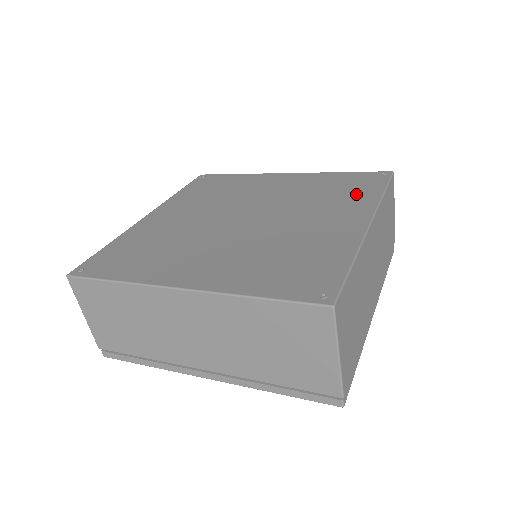
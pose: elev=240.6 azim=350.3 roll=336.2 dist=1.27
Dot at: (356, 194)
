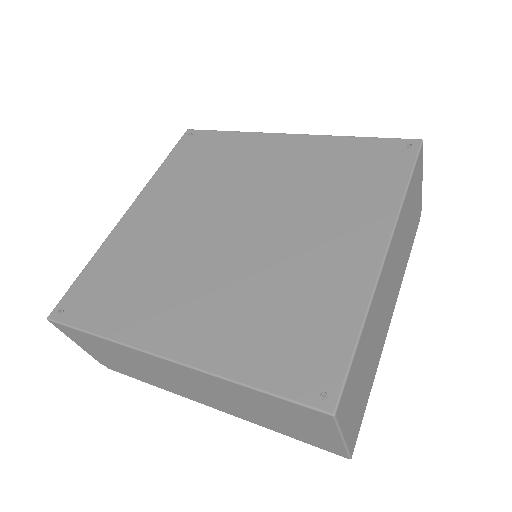
Dot at: (372, 188)
